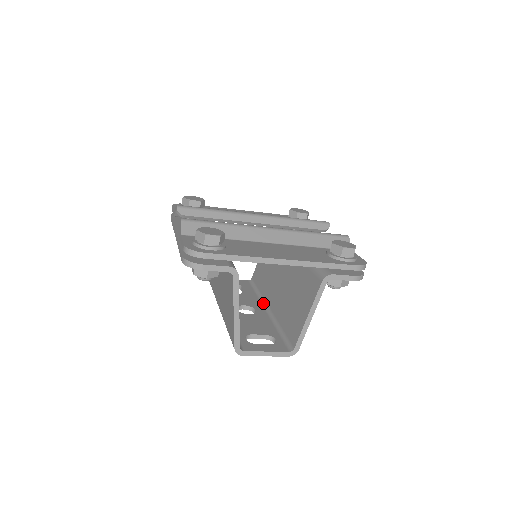
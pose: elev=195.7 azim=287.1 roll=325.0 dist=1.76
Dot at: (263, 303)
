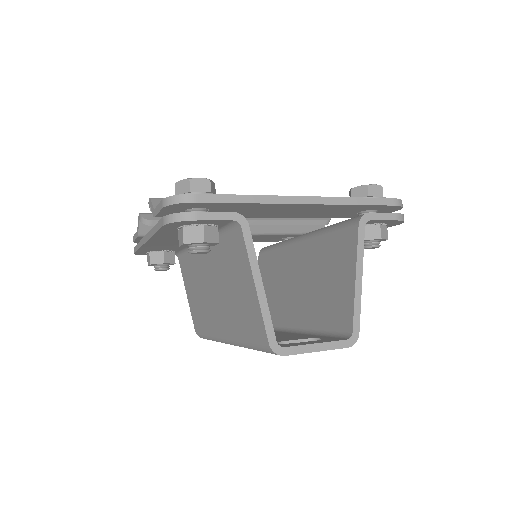
Dot at: (280, 330)
